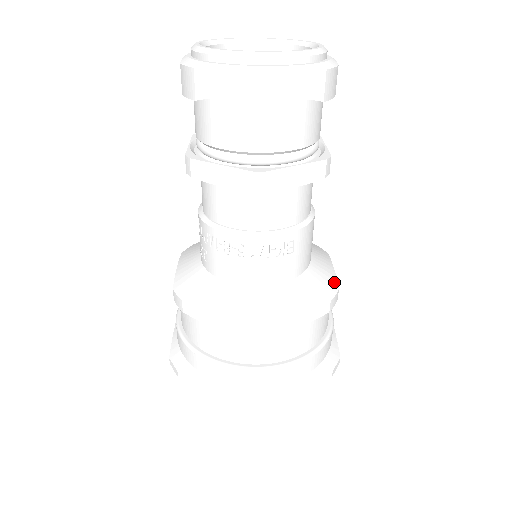
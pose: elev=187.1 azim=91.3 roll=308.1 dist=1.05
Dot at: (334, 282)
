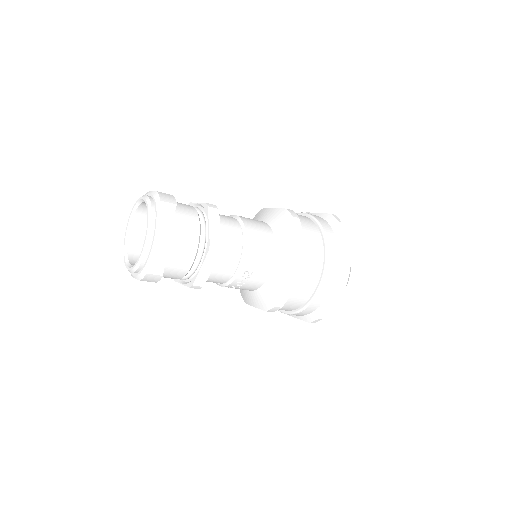
Dot at: (294, 254)
